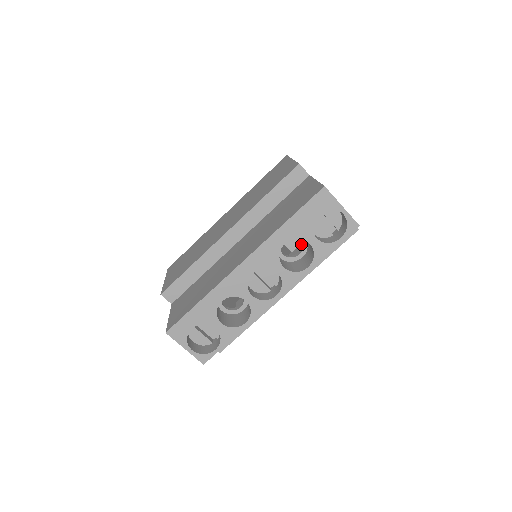
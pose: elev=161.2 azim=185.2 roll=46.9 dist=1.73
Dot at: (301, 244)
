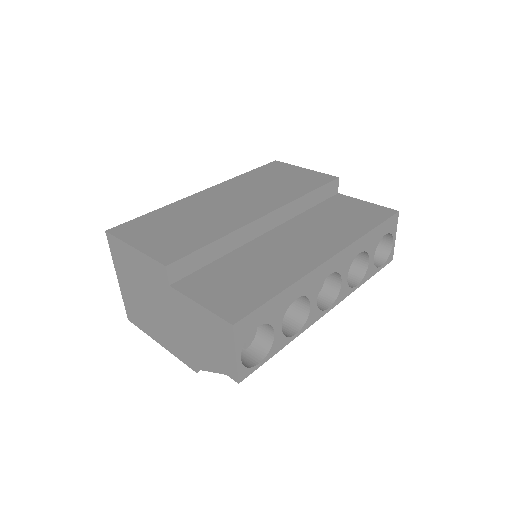
Dot at: occluded
